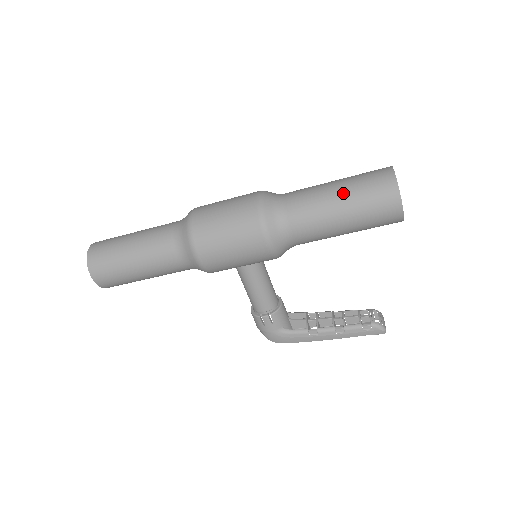
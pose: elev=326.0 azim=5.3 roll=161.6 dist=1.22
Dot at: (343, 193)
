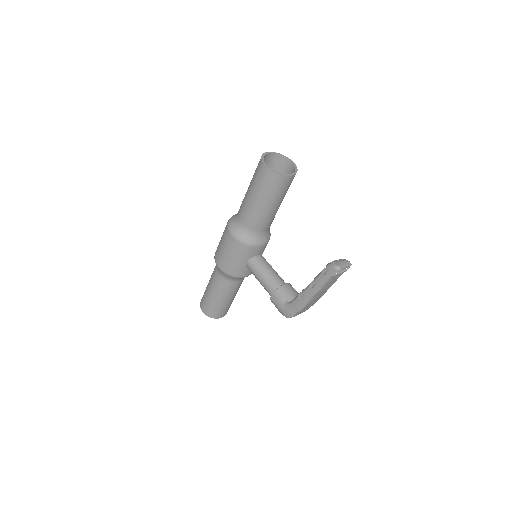
Dot at: occluded
